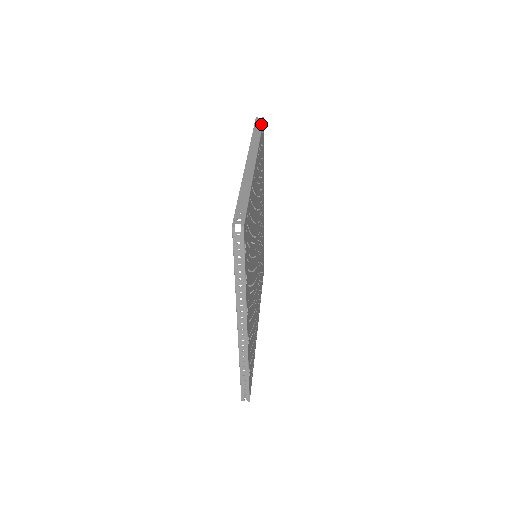
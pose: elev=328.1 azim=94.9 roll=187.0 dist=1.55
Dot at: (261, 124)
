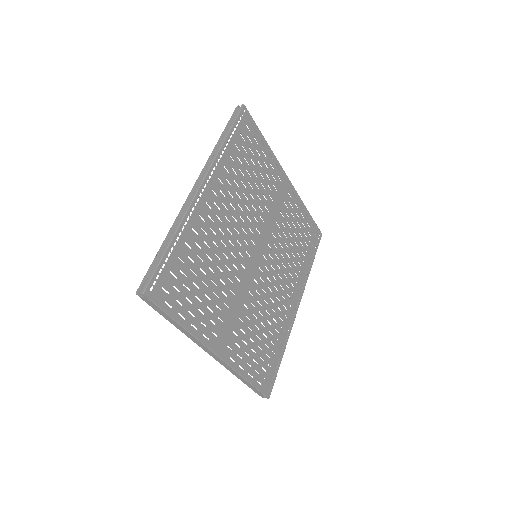
Dot at: (315, 224)
